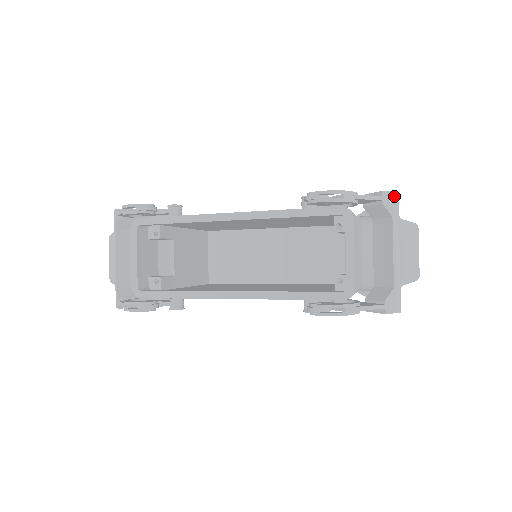
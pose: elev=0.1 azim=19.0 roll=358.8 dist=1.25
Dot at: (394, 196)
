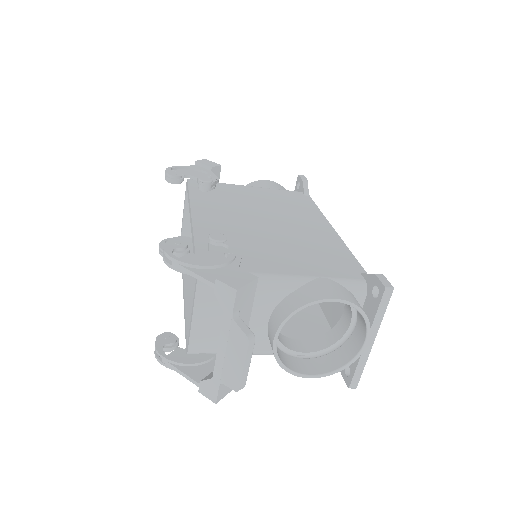
Dot at: (230, 292)
